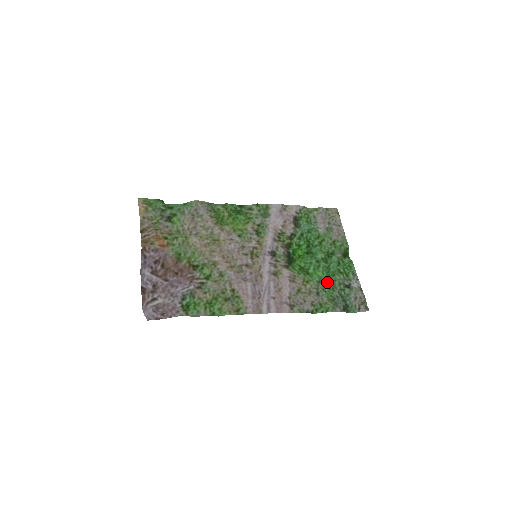
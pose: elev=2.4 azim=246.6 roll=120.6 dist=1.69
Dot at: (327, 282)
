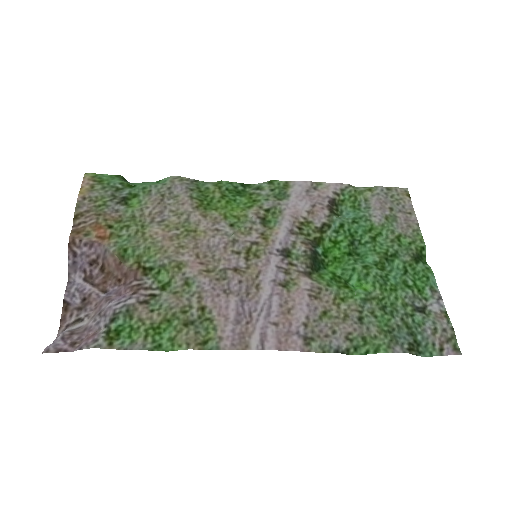
Dot at: (381, 301)
